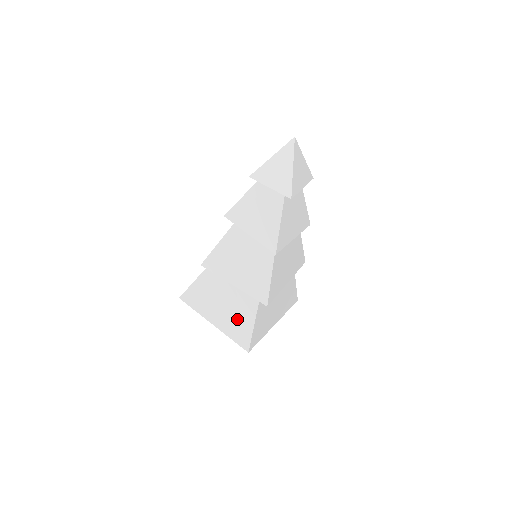
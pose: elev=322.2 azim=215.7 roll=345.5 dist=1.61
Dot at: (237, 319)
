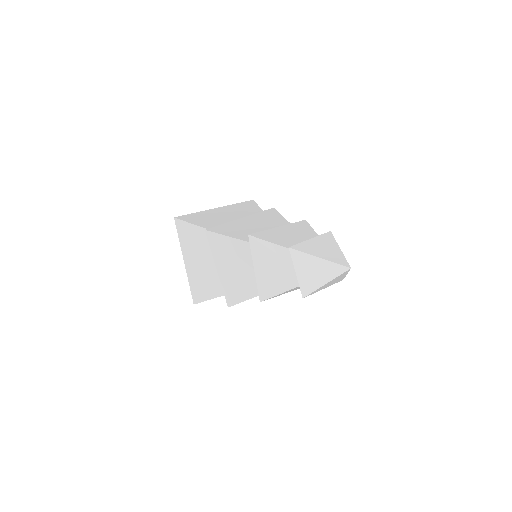
Dot at: (203, 282)
